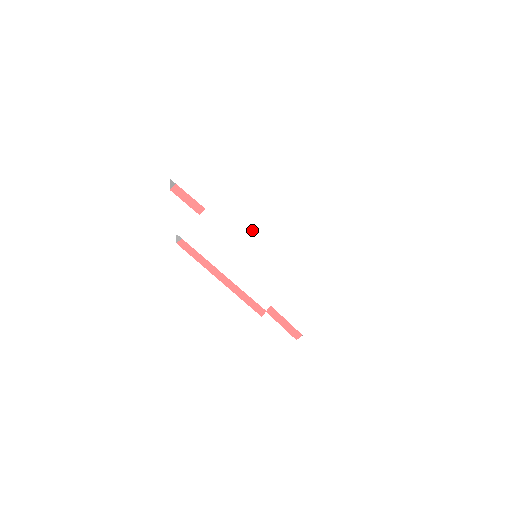
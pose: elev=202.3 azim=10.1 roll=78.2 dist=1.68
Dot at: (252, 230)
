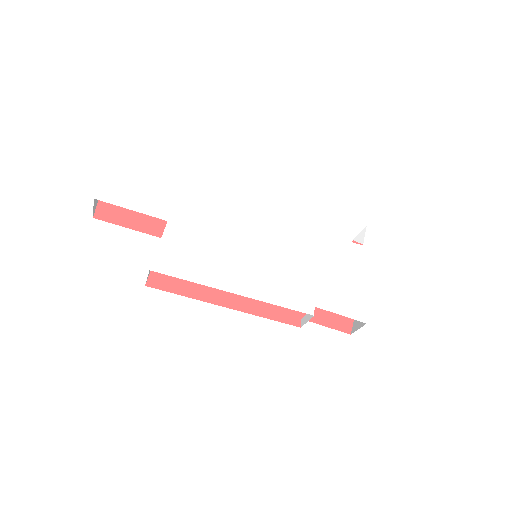
Dot at: (238, 225)
